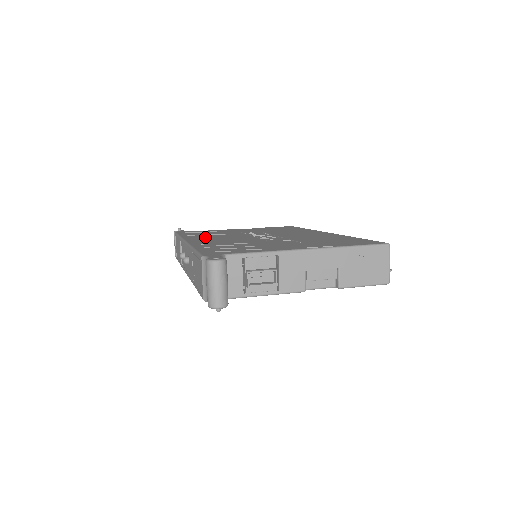
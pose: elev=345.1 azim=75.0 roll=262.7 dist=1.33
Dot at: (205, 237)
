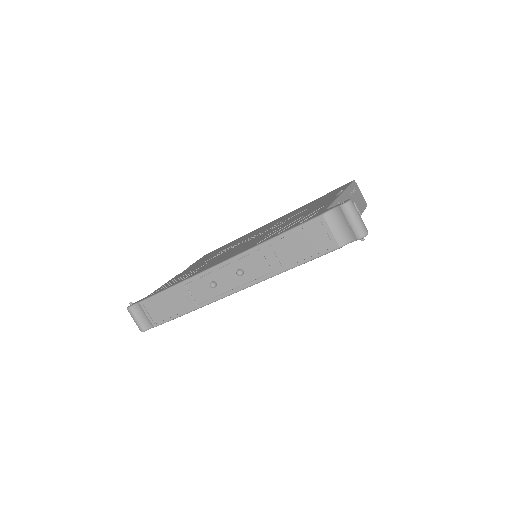
Dot at: (211, 264)
